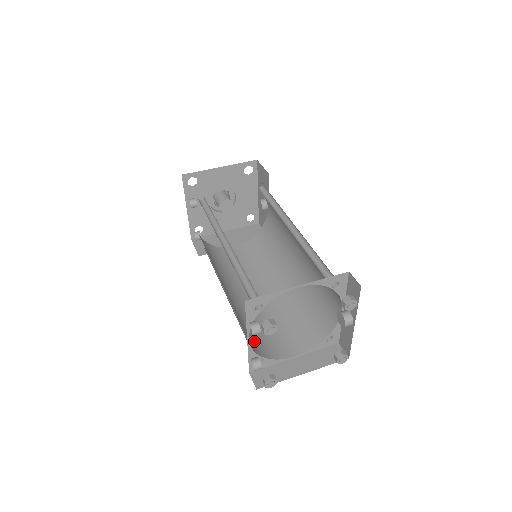
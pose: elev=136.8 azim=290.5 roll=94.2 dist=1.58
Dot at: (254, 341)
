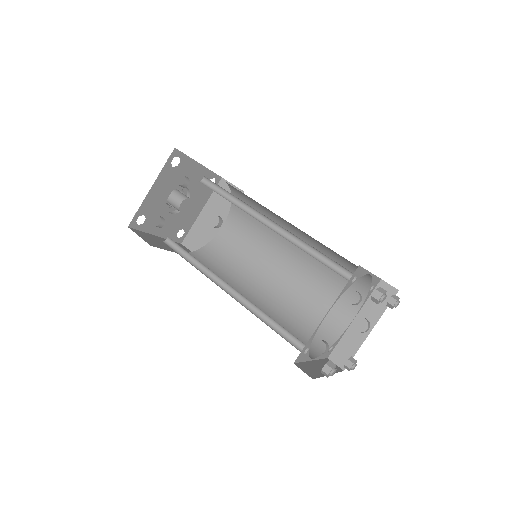
Dot at: occluded
